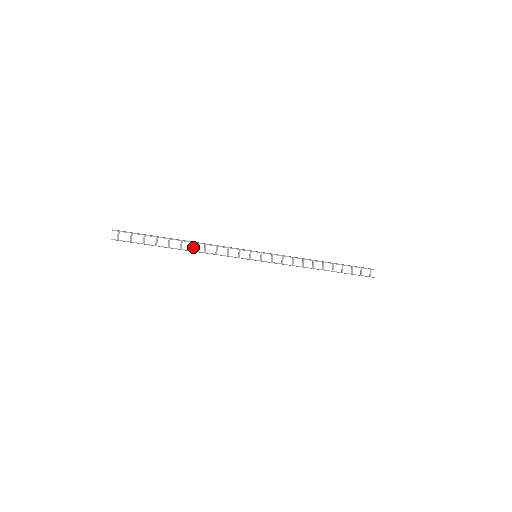
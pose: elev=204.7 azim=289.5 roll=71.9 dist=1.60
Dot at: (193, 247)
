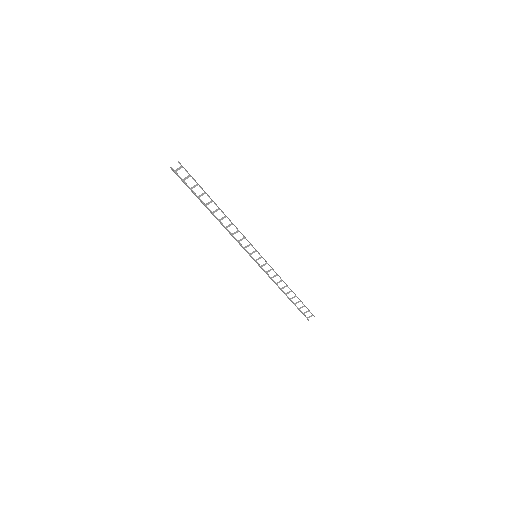
Dot at: (222, 219)
